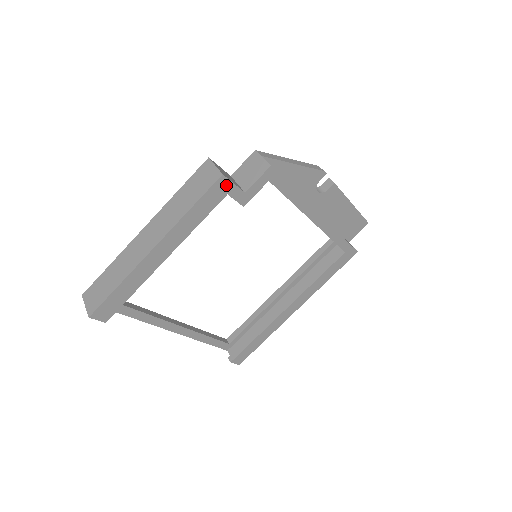
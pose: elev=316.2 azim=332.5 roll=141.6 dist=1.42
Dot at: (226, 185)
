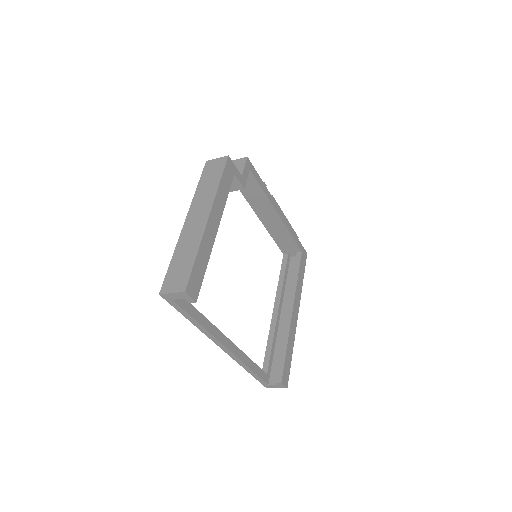
Dot at: (232, 166)
